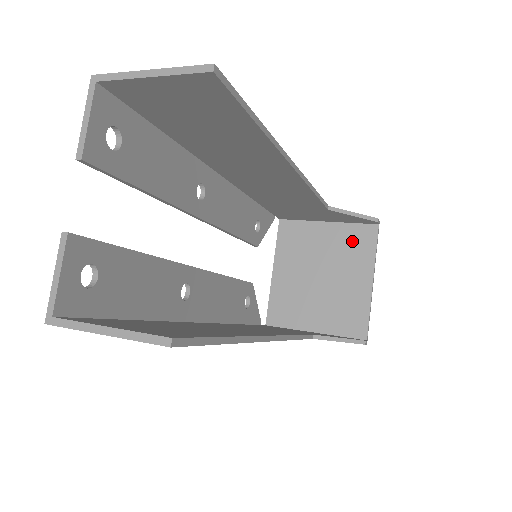
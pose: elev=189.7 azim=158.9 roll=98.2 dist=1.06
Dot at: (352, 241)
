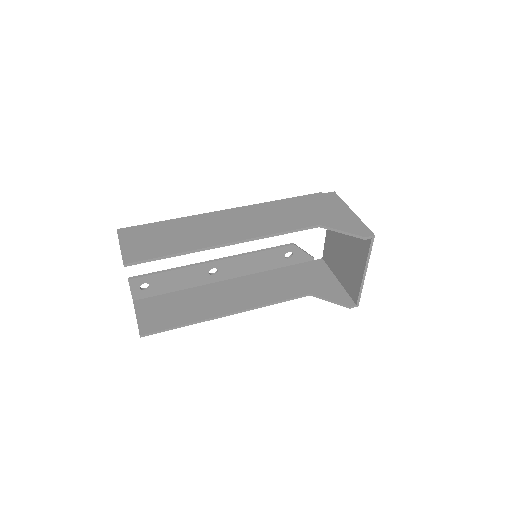
Dot at: (359, 239)
